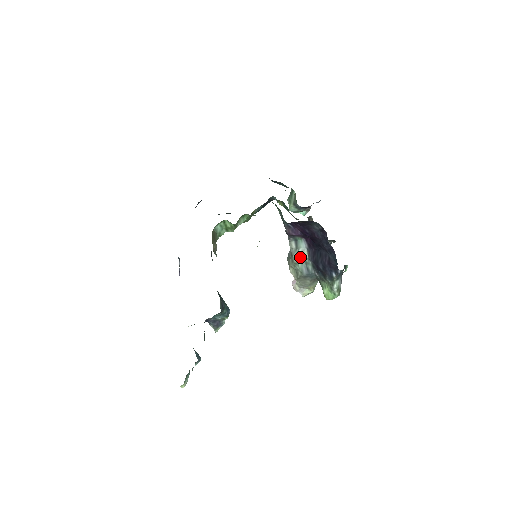
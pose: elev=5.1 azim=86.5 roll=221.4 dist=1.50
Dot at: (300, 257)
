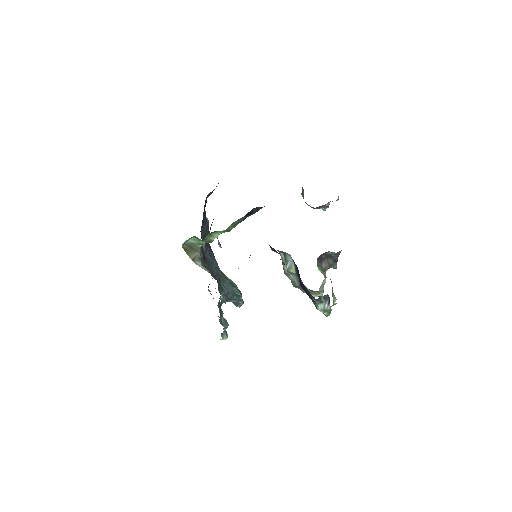
Dot at: (289, 270)
